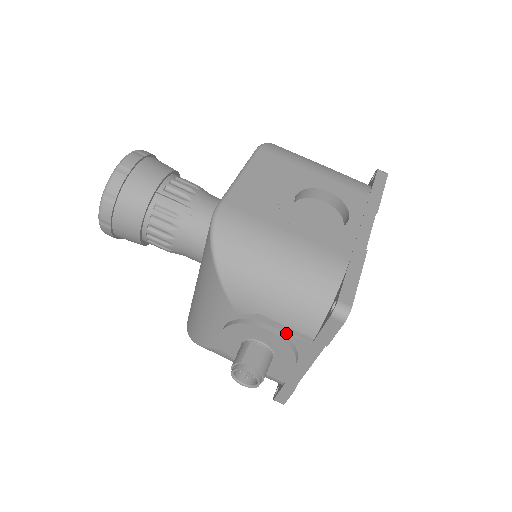
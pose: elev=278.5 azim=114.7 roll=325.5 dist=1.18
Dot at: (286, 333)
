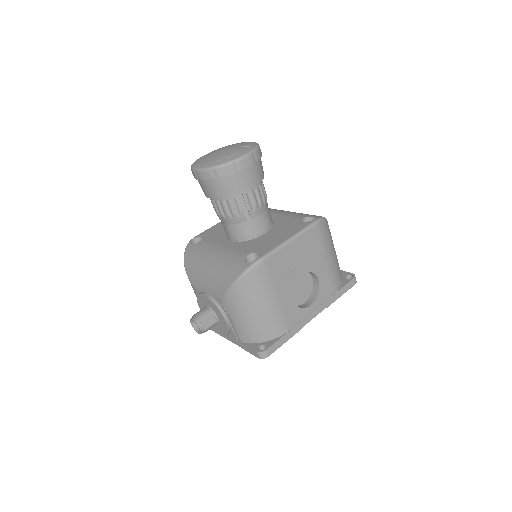
Dot at: (232, 328)
